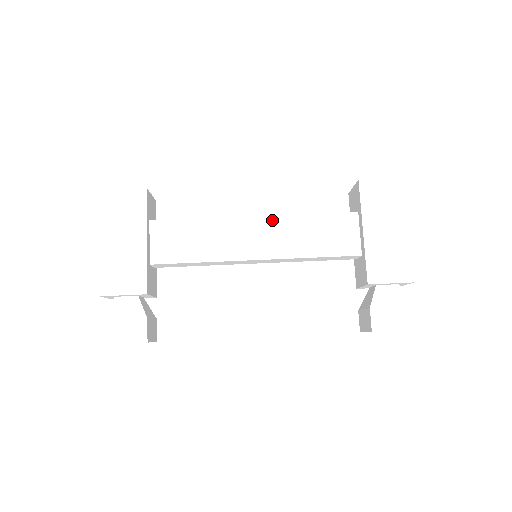
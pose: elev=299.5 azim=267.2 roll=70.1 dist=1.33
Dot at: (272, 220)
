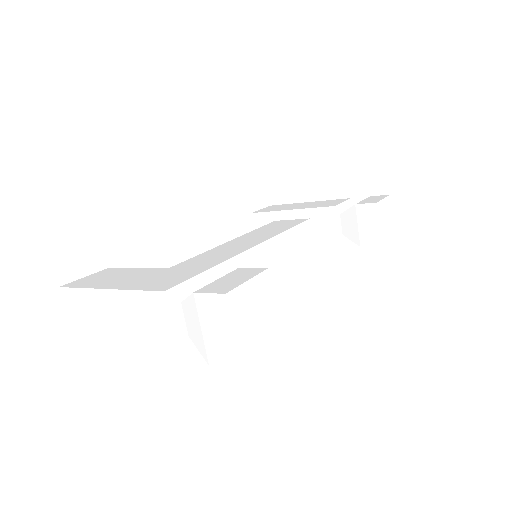
Dot at: (235, 240)
